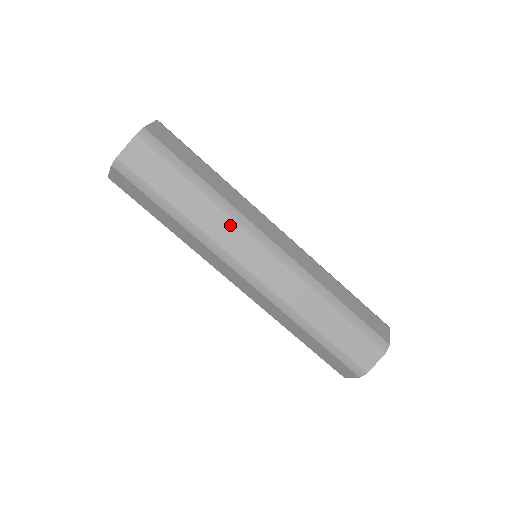
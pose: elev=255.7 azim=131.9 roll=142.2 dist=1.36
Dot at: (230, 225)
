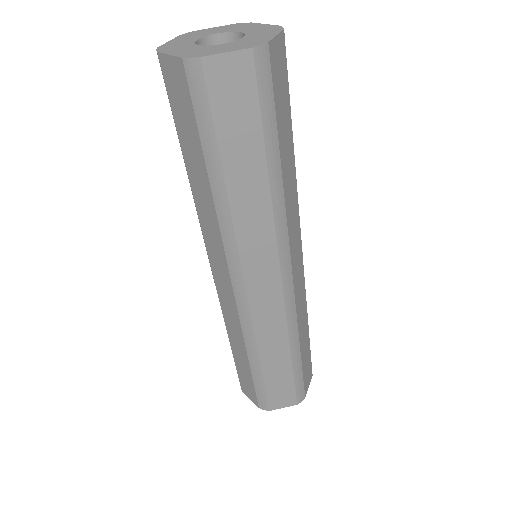
Dot at: (267, 233)
